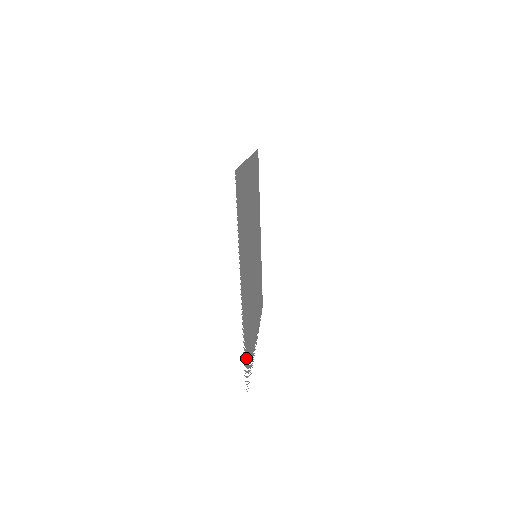
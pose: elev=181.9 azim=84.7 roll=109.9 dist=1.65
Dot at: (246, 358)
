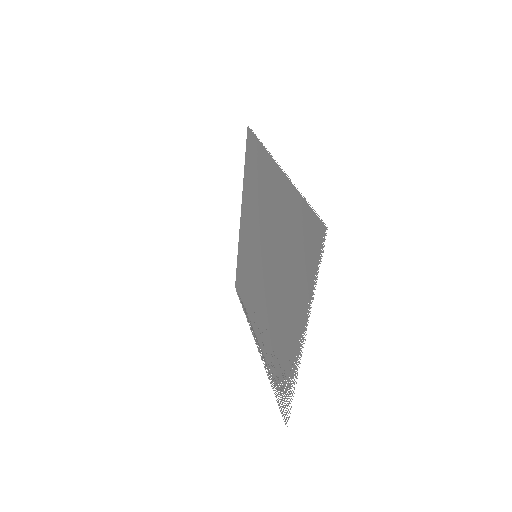
Dot at: (285, 383)
